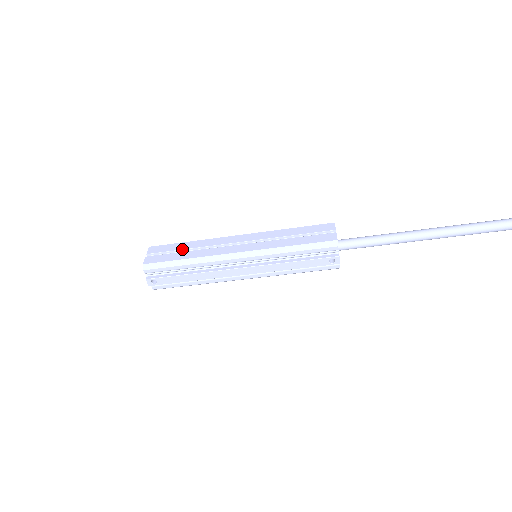
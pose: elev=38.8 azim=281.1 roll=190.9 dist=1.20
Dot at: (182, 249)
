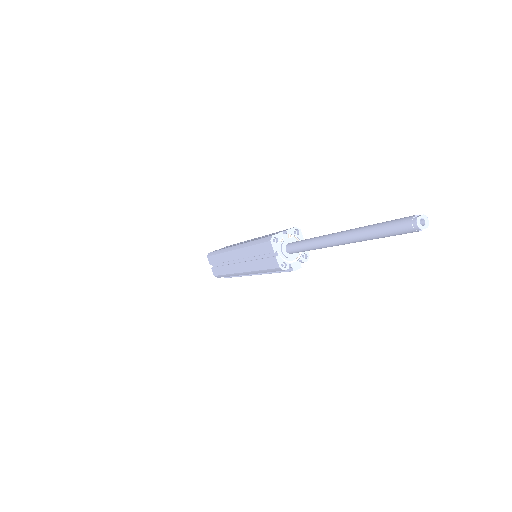
Dot at: occluded
